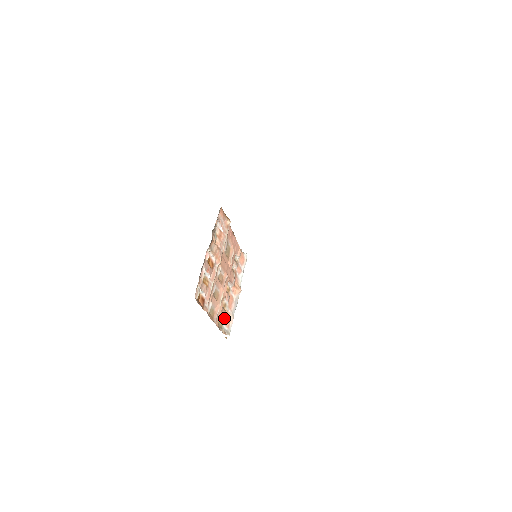
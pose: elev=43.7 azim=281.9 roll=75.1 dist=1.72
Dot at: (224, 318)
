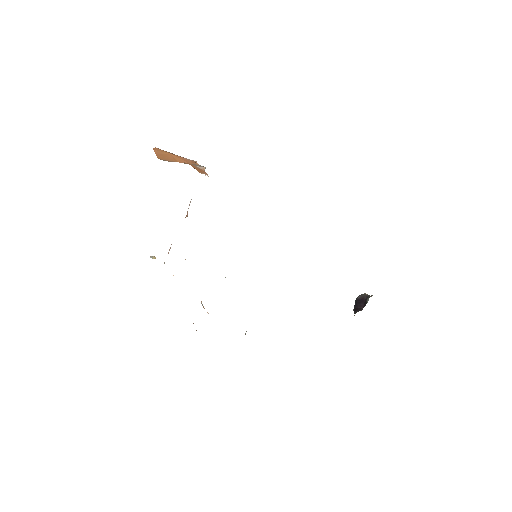
Dot at: occluded
